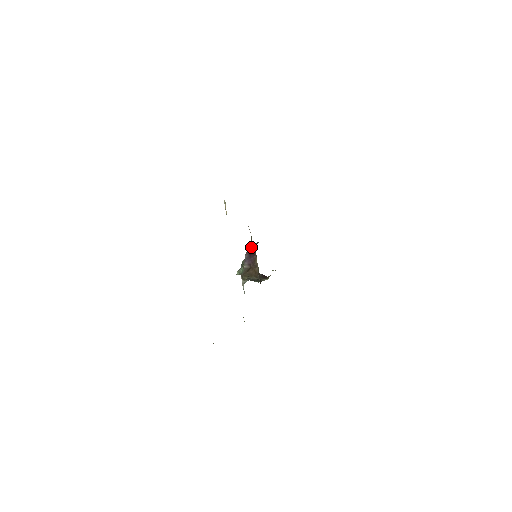
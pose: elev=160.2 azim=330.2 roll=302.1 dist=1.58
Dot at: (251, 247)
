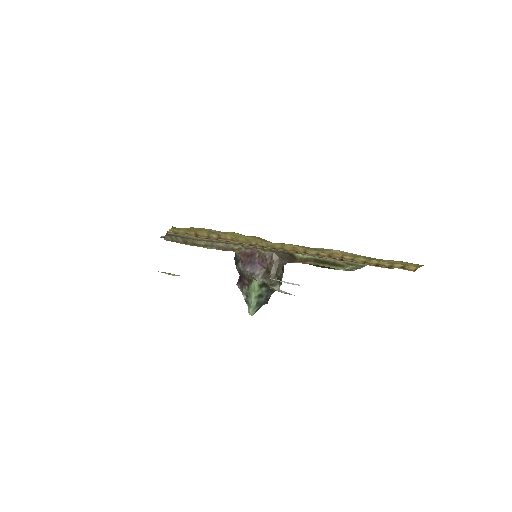
Dot at: (243, 255)
